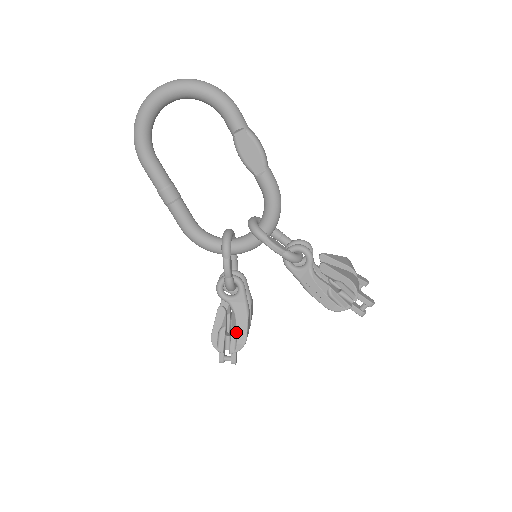
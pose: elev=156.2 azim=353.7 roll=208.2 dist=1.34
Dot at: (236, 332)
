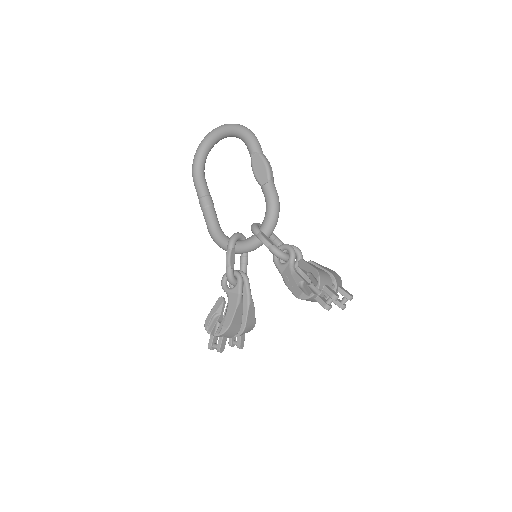
Dot at: occluded
